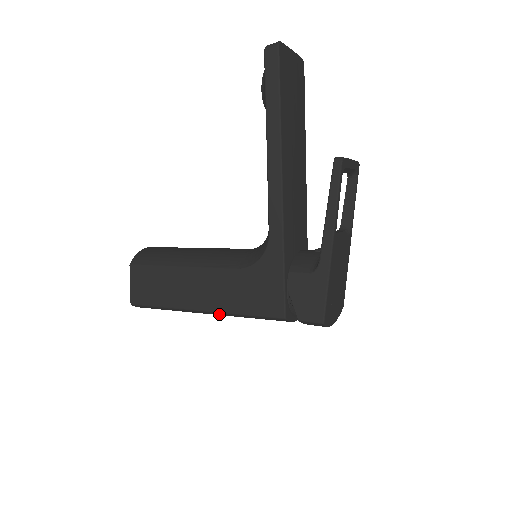
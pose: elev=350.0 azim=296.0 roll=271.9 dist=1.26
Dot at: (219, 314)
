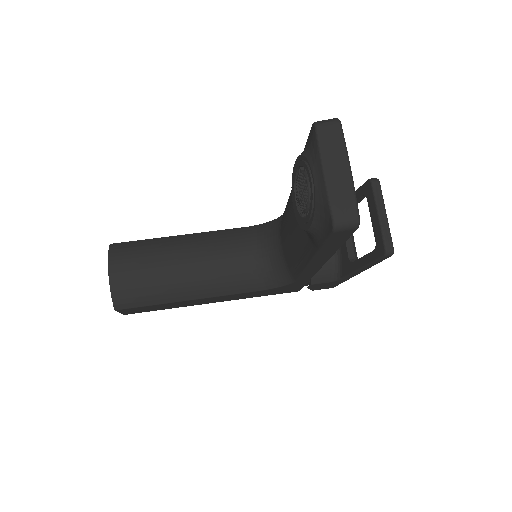
Dot at: occluded
